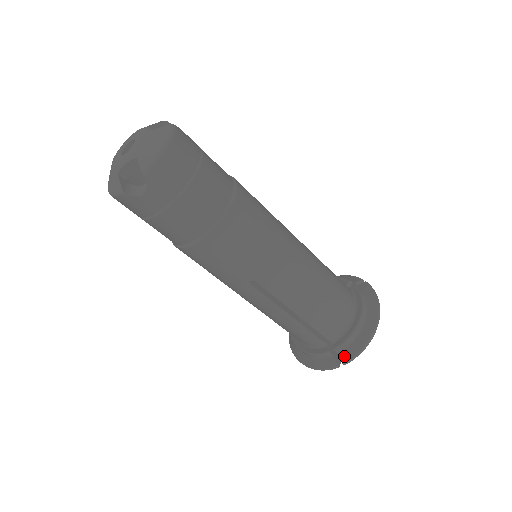
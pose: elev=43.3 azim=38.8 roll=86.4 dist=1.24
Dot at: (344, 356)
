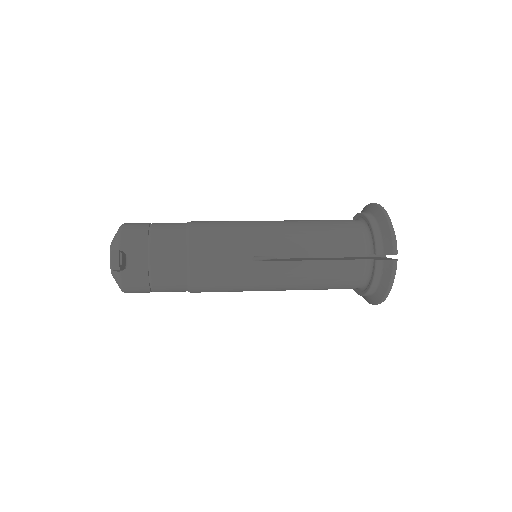
Dot at: occluded
